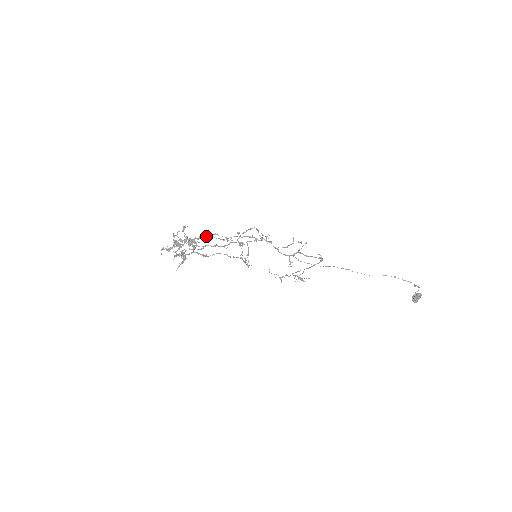
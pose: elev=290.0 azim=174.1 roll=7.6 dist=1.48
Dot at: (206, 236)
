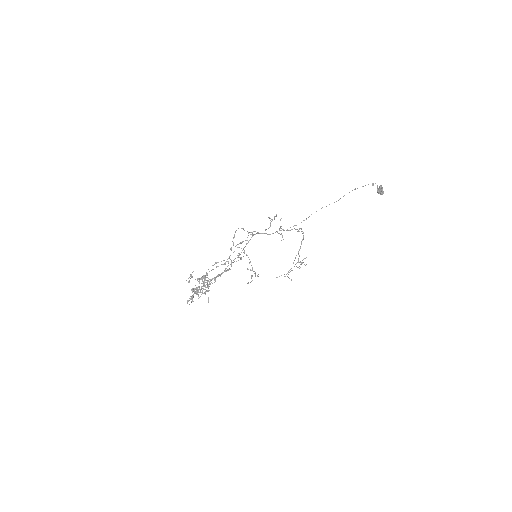
Dot at: (211, 270)
